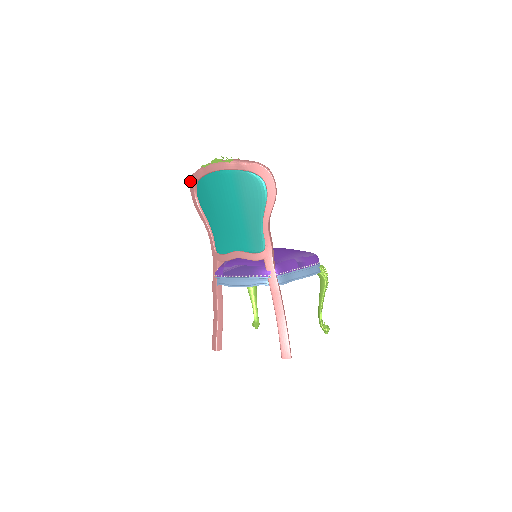
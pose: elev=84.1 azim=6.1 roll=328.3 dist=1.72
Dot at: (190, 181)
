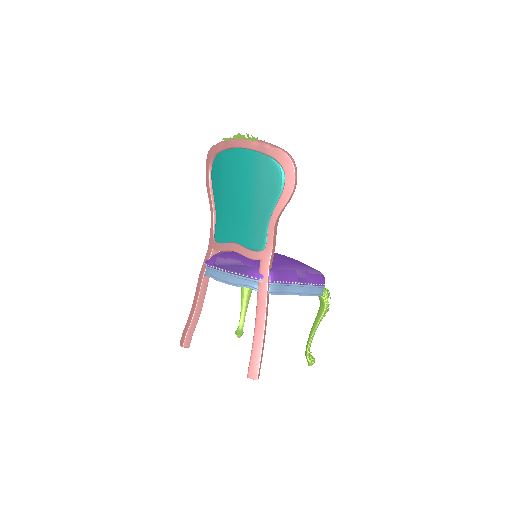
Dot at: (208, 154)
